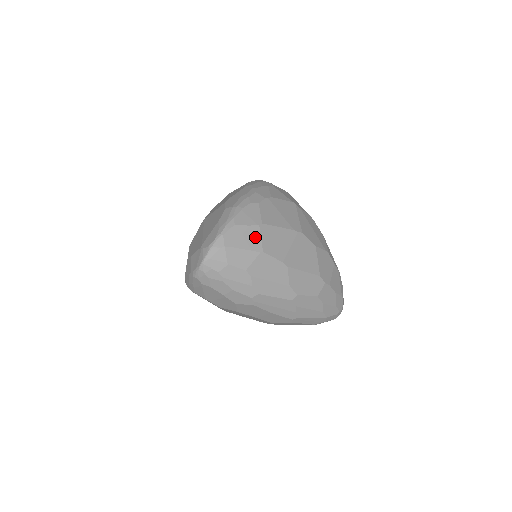
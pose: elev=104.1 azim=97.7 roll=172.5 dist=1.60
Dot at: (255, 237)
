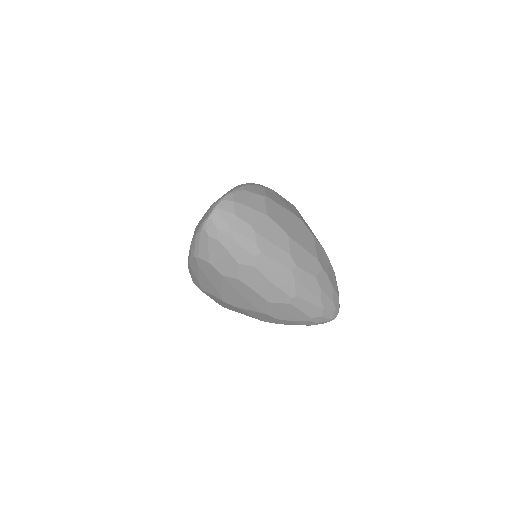
Dot at: (261, 203)
